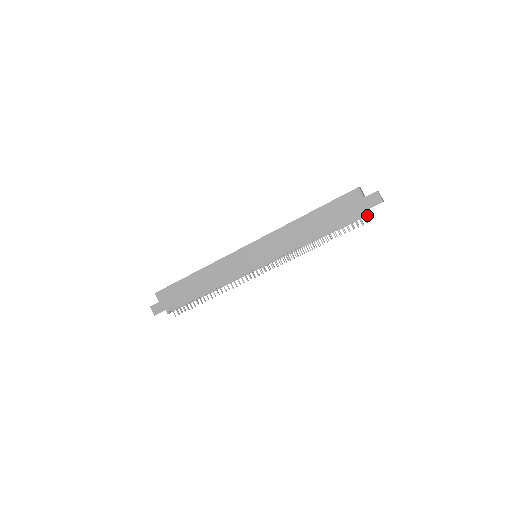
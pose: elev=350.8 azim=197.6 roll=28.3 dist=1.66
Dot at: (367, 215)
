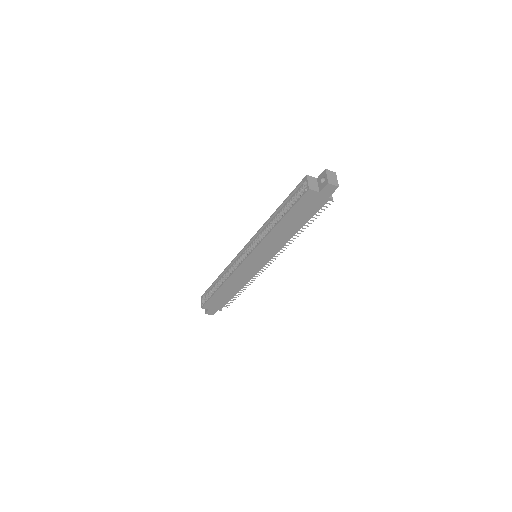
Dot at: occluded
